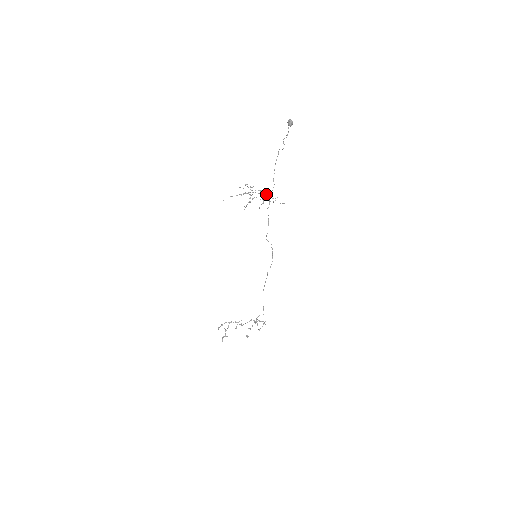
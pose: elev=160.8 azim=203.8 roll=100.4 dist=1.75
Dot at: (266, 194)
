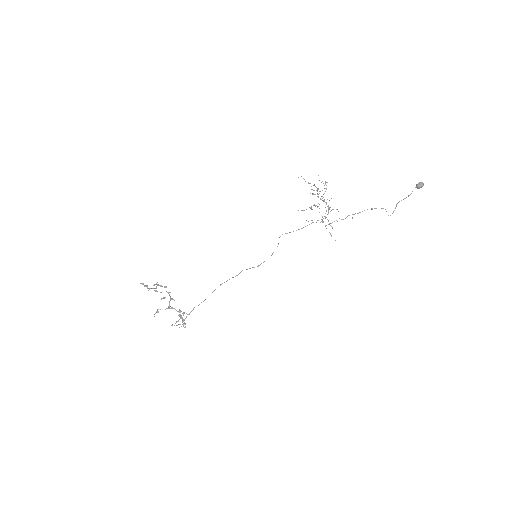
Dot at: occluded
